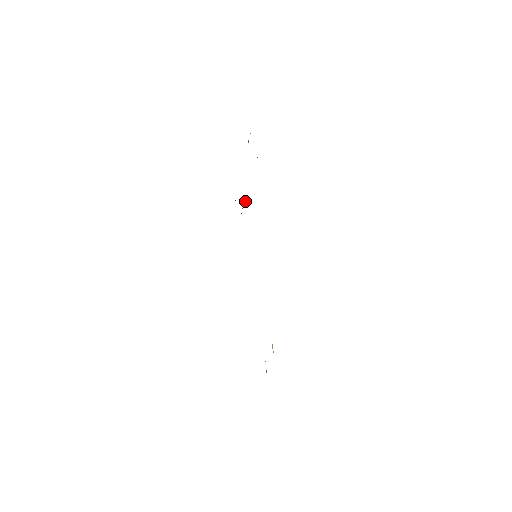
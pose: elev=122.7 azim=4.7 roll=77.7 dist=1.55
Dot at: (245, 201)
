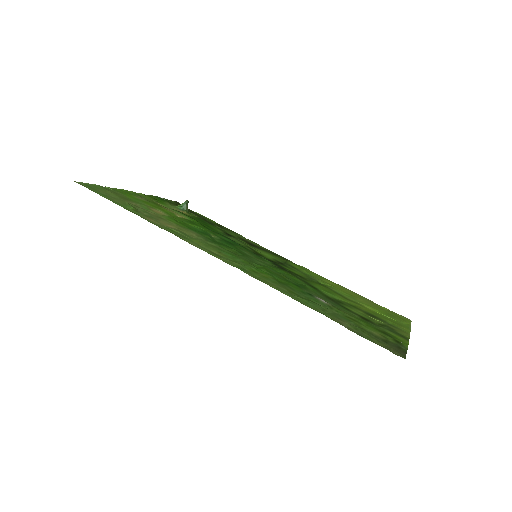
Dot at: (180, 206)
